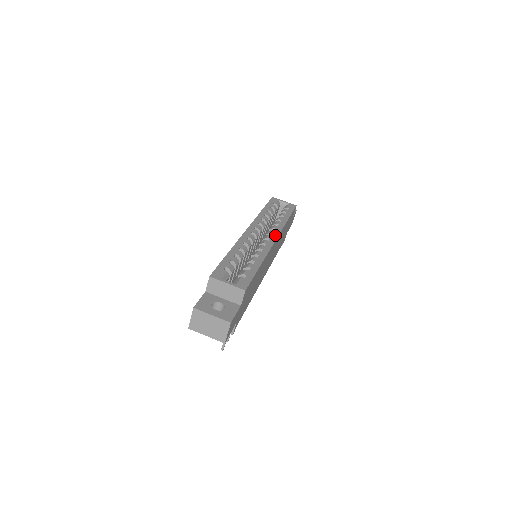
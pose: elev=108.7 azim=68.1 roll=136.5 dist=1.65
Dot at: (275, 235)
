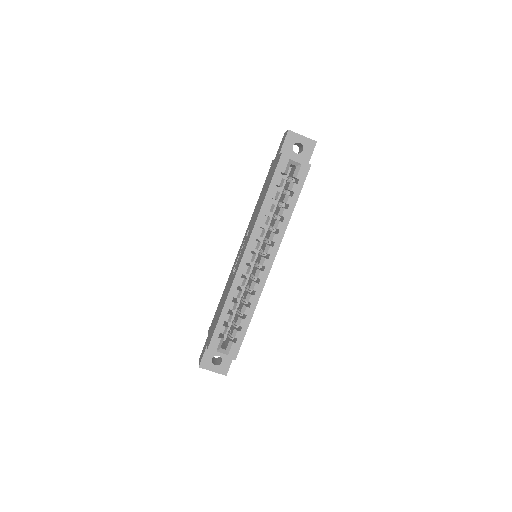
Dot at: (272, 257)
